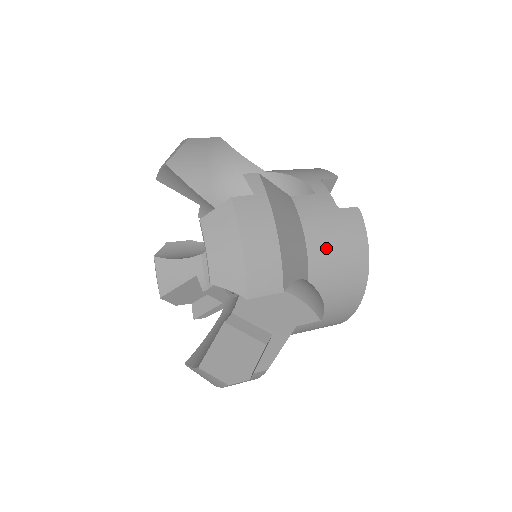
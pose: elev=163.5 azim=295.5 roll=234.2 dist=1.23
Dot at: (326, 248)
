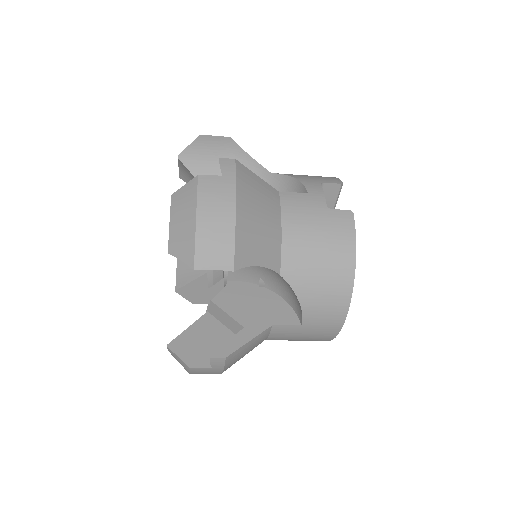
Dot at: (304, 244)
